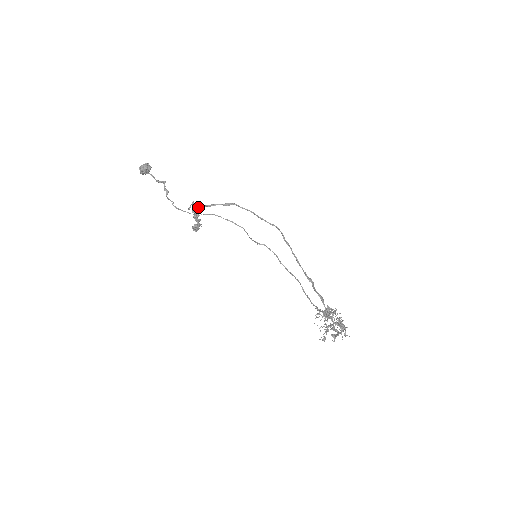
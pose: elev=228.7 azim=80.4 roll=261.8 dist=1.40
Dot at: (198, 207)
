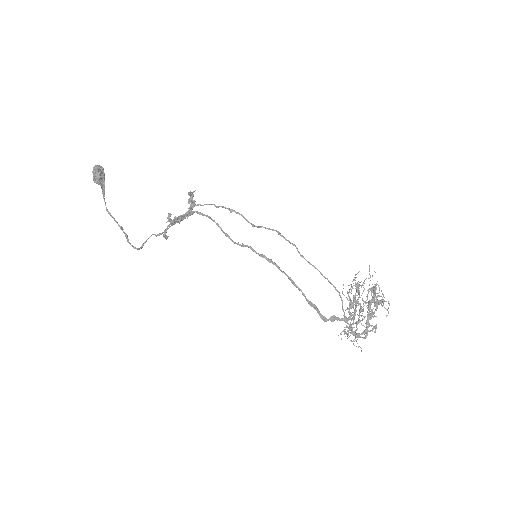
Dot at: (171, 224)
